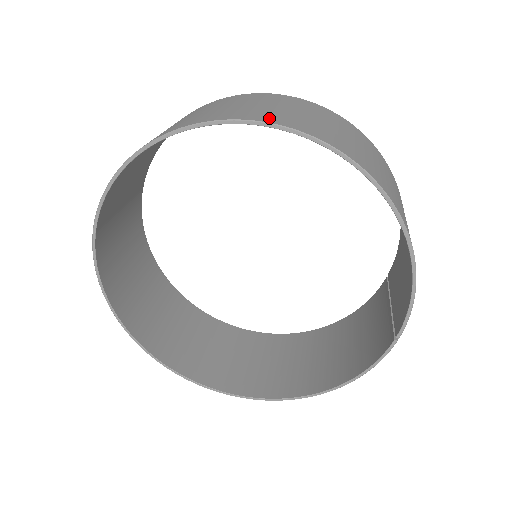
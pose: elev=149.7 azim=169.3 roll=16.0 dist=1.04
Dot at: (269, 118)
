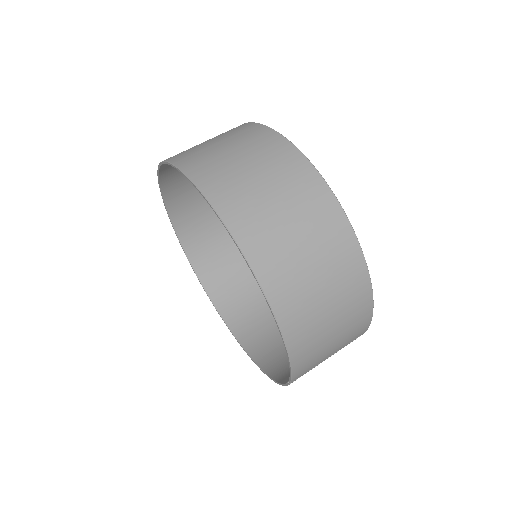
Dot at: (214, 188)
